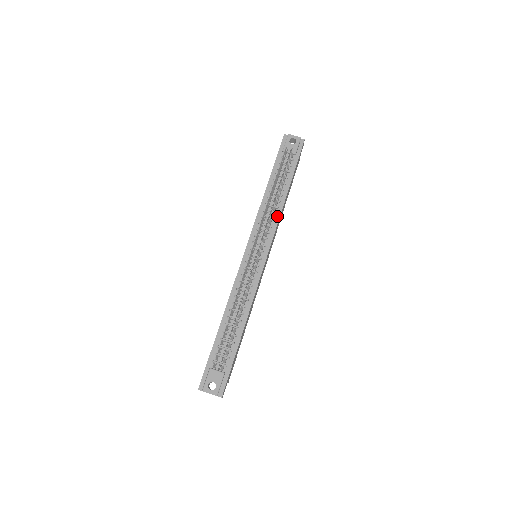
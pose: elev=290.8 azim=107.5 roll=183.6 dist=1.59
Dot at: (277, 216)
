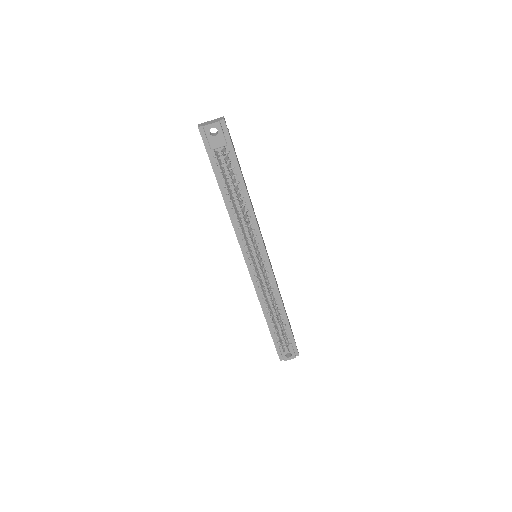
Dot at: (252, 218)
